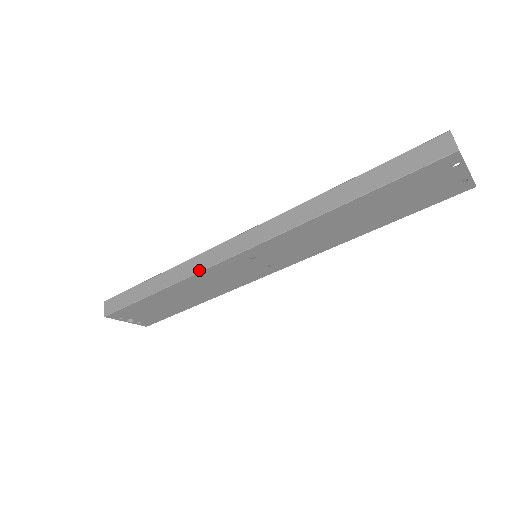
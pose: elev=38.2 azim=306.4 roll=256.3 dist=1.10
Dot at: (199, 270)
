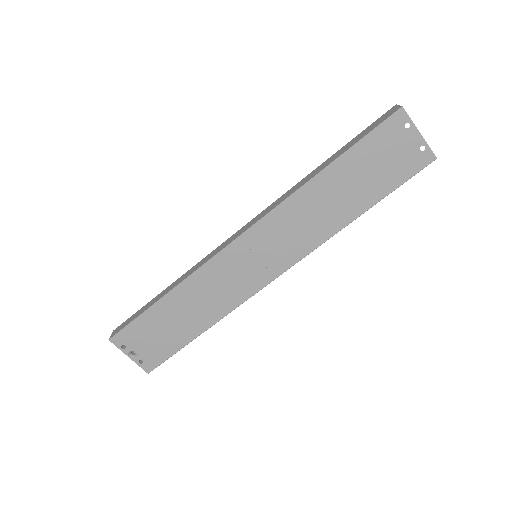
Dot at: (202, 264)
